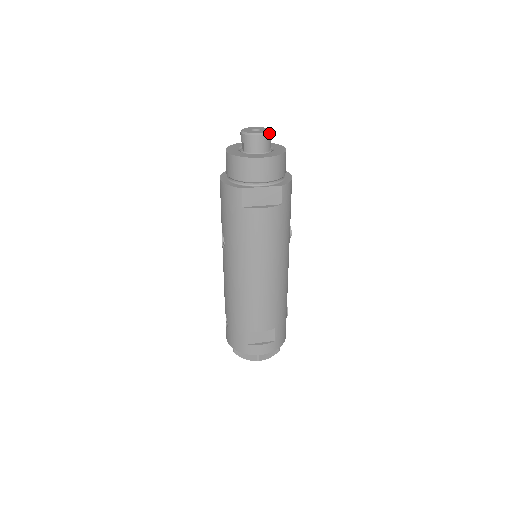
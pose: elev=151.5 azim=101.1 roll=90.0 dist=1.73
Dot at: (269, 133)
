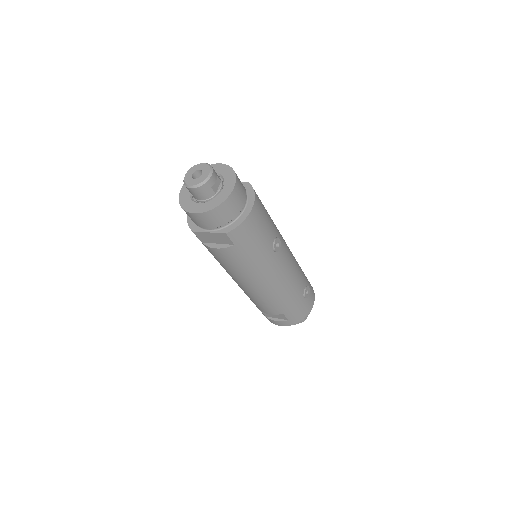
Dot at: (204, 183)
